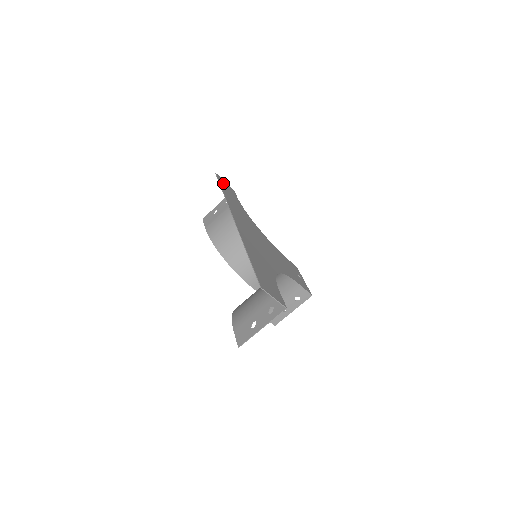
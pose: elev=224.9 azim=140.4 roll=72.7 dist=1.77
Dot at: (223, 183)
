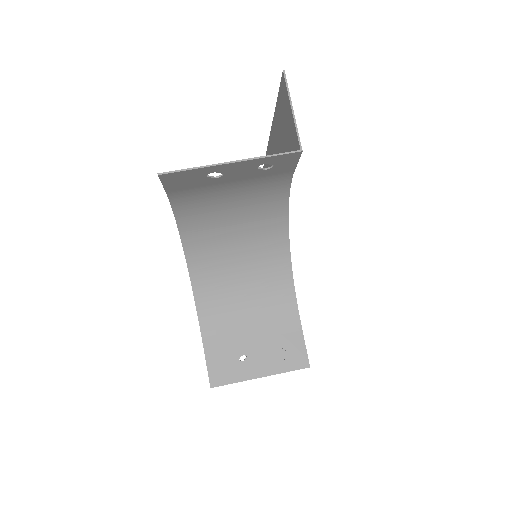
Dot at: occluded
